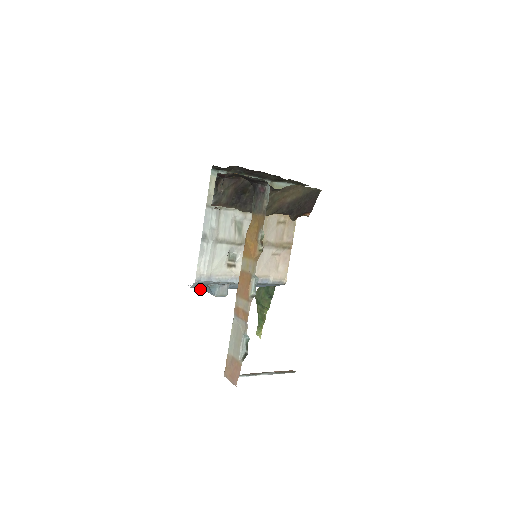
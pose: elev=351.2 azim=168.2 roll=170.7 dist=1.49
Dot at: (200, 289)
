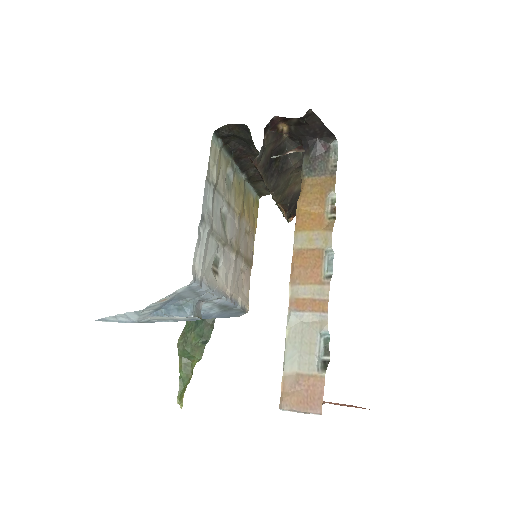
Dot at: (141, 319)
